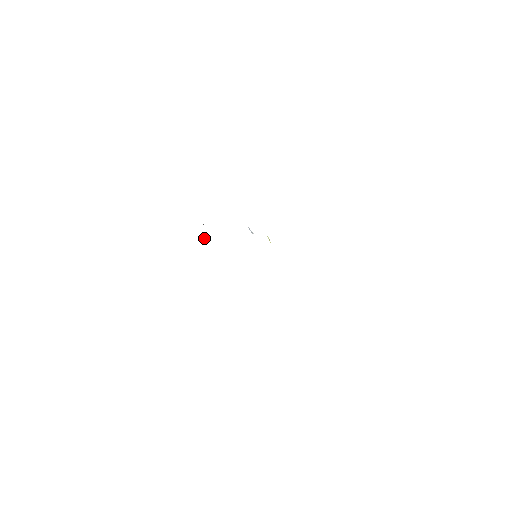
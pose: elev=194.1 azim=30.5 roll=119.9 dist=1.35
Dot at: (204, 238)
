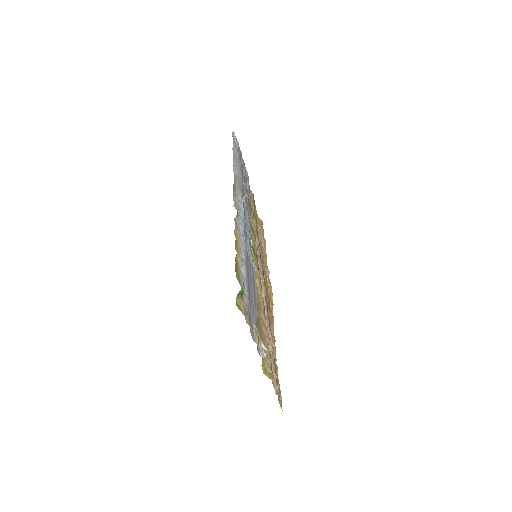
Dot at: occluded
